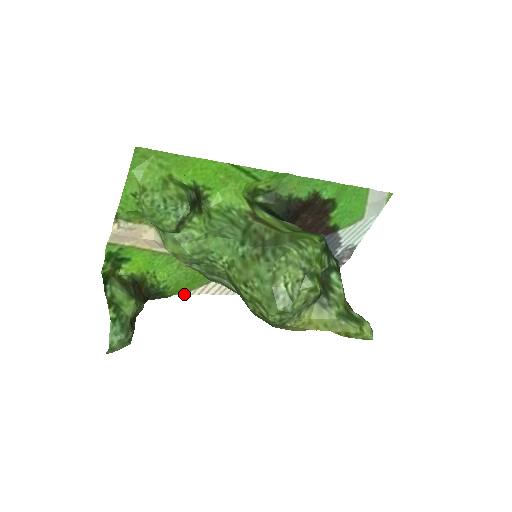
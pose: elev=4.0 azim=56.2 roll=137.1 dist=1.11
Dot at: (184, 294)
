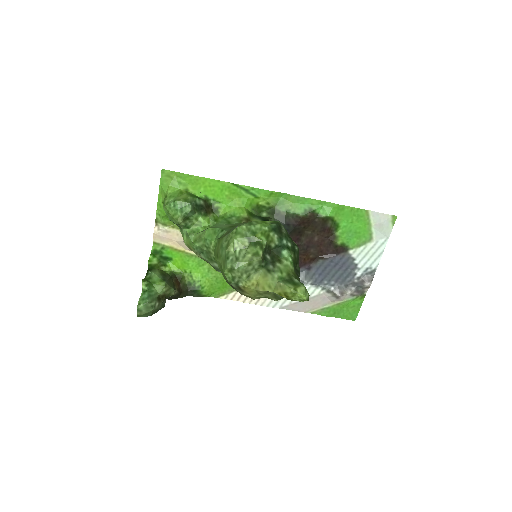
Dot at: (218, 297)
